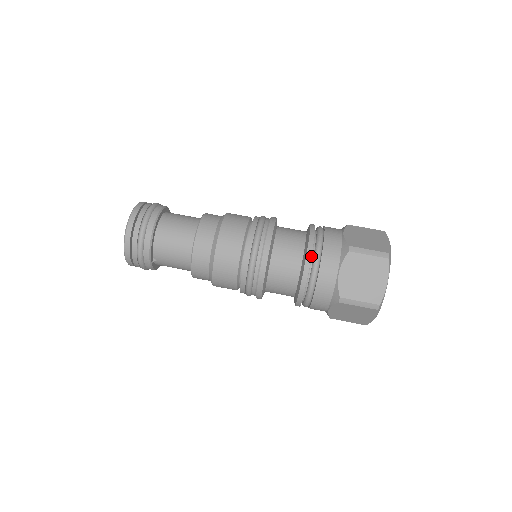
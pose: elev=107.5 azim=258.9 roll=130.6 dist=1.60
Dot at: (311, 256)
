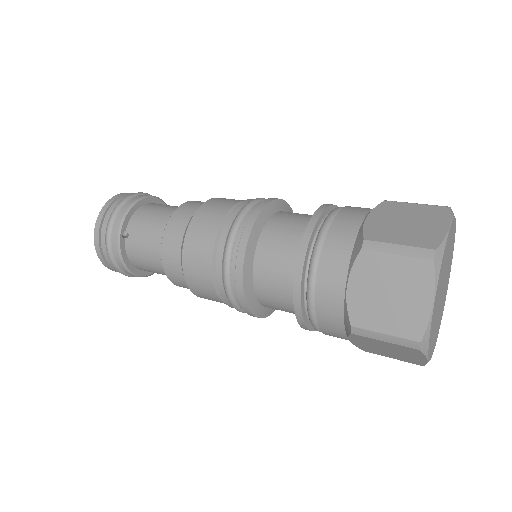
Dot at: (327, 207)
